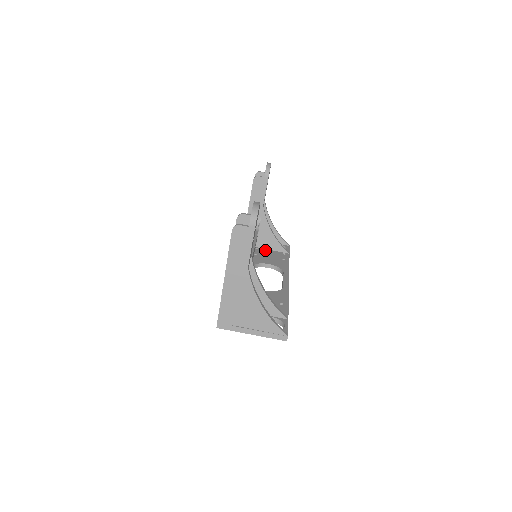
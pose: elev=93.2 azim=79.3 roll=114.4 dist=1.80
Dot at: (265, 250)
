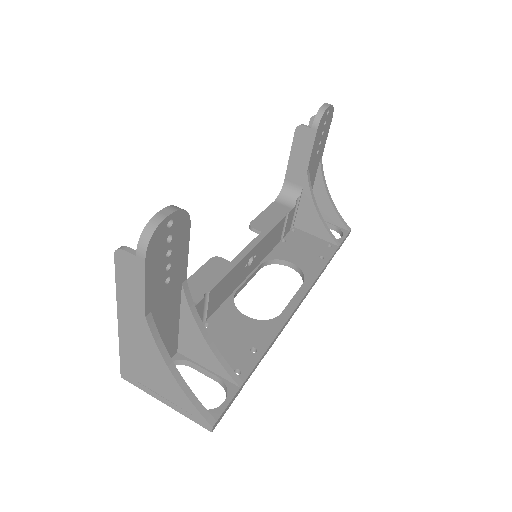
Dot at: (304, 234)
